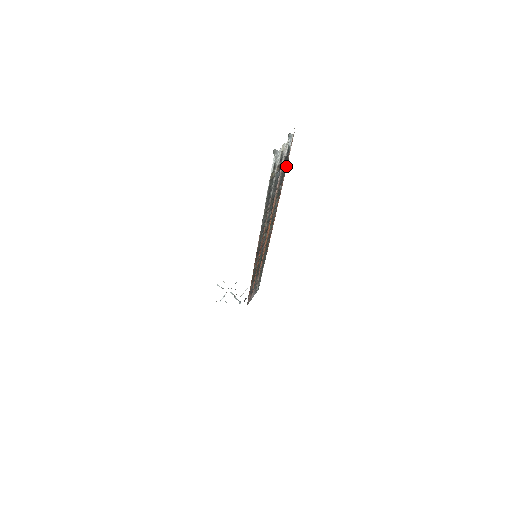
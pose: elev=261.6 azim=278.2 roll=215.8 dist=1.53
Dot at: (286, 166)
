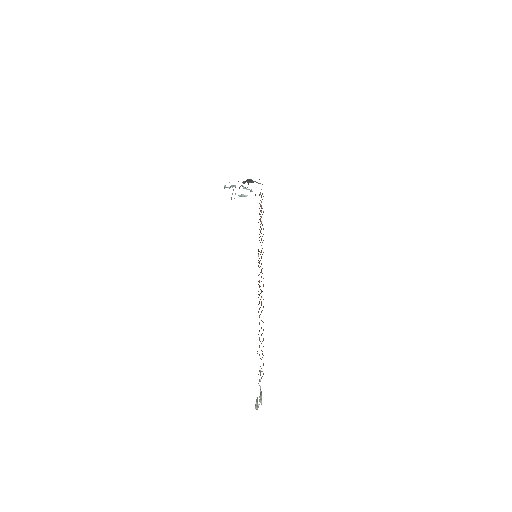
Dot at: occluded
